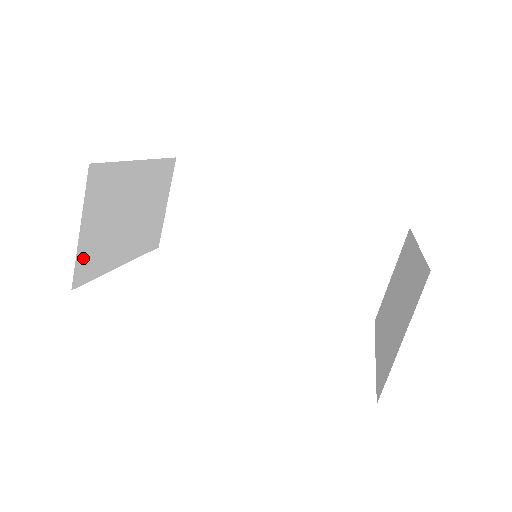
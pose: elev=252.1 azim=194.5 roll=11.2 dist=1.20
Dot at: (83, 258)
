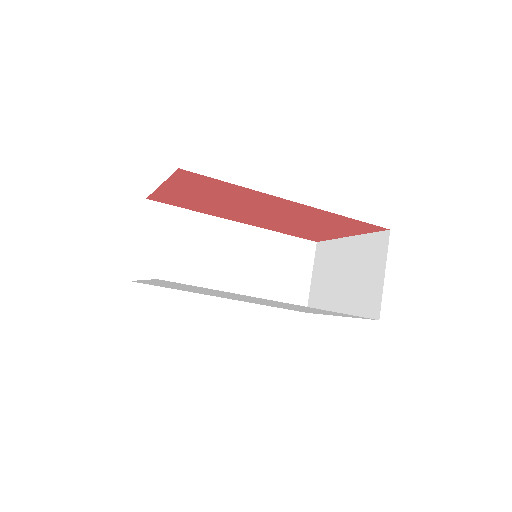
Dot at: occluded
